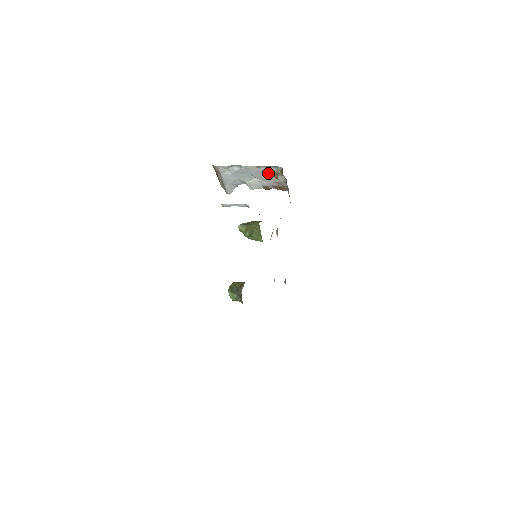
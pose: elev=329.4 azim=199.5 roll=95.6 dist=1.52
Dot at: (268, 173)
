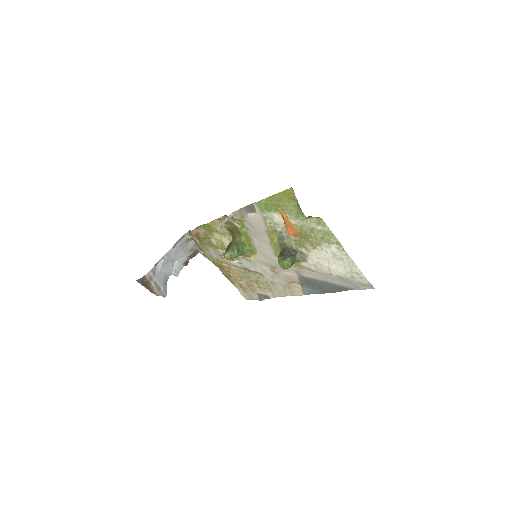
Dot at: (182, 247)
